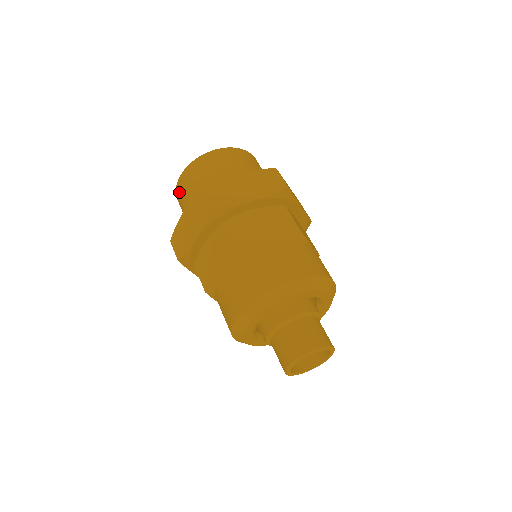
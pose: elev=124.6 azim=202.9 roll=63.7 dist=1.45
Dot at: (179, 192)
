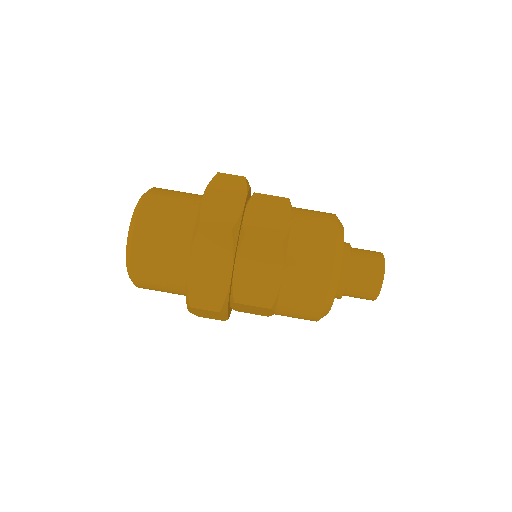
Dot at: (142, 266)
